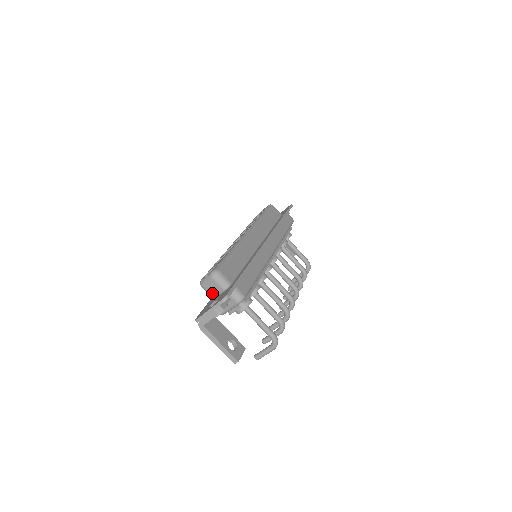
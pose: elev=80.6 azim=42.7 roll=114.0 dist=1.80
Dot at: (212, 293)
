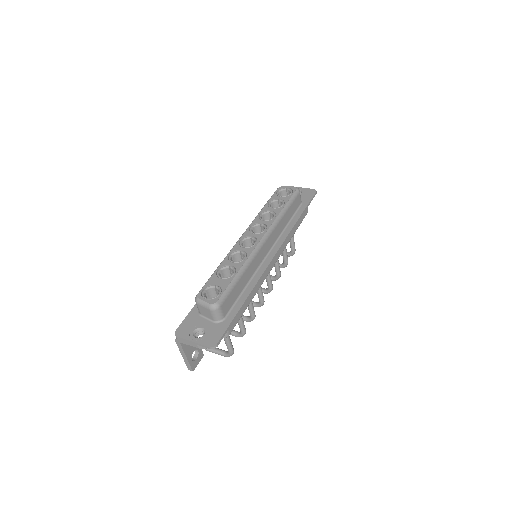
Dot at: (202, 312)
